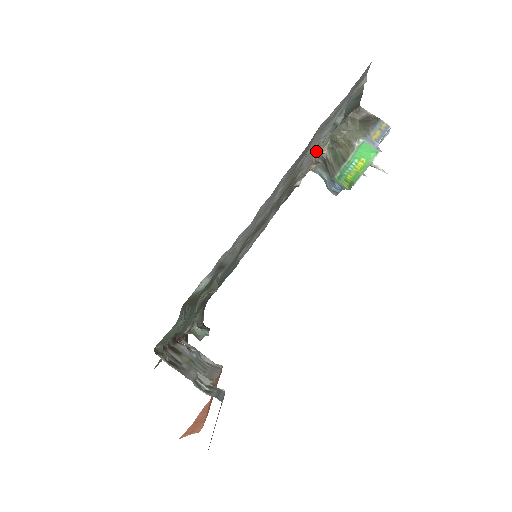
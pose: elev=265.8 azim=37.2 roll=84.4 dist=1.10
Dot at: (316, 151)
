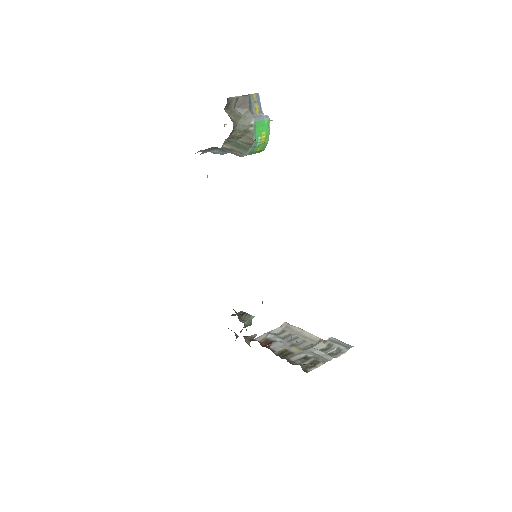
Dot at: occluded
